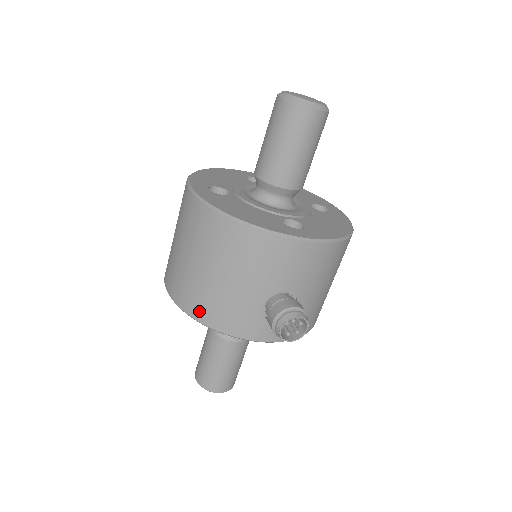
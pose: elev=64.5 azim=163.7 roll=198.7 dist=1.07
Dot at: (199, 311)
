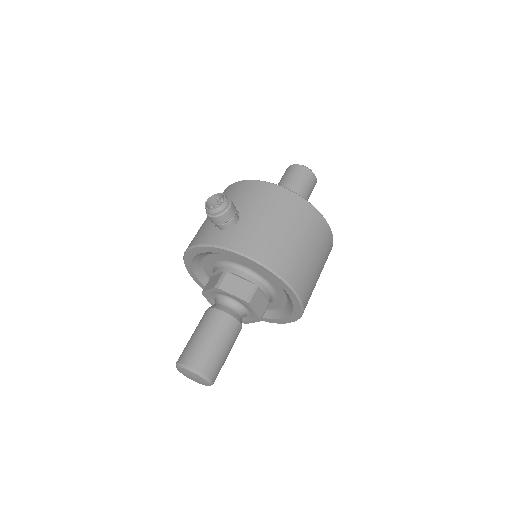
Dot at: occluded
